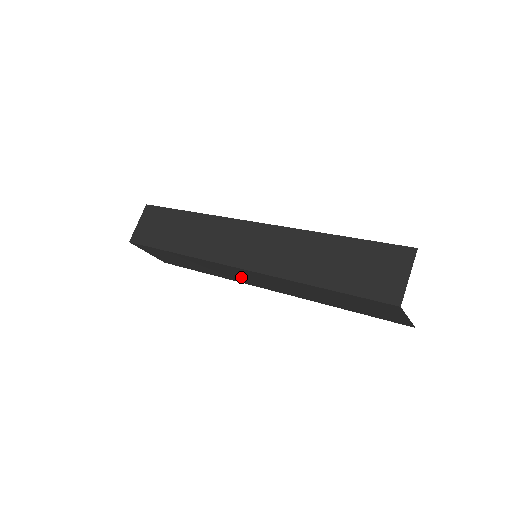
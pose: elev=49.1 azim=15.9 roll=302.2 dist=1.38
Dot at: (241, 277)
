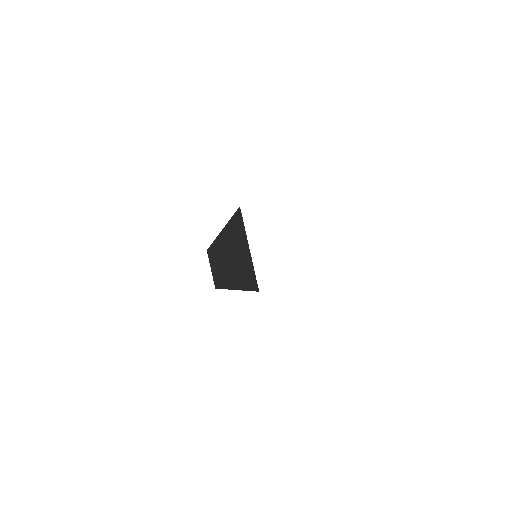
Dot at: occluded
